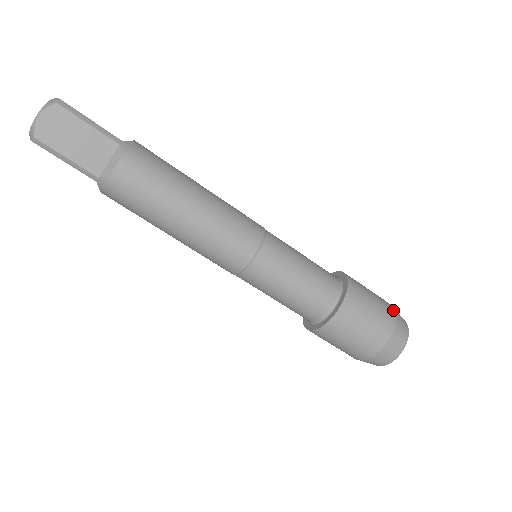
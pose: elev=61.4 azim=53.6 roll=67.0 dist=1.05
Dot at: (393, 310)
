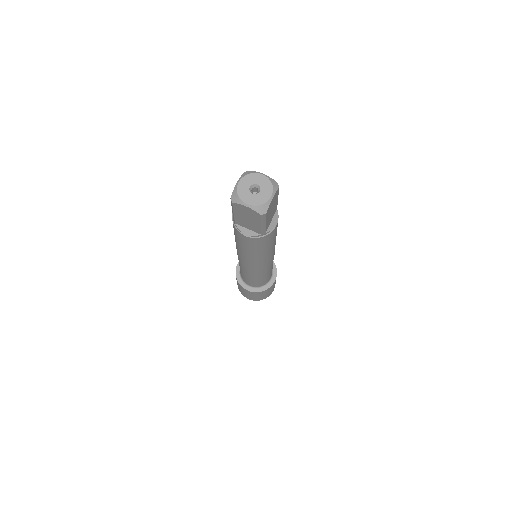
Dot at: occluded
